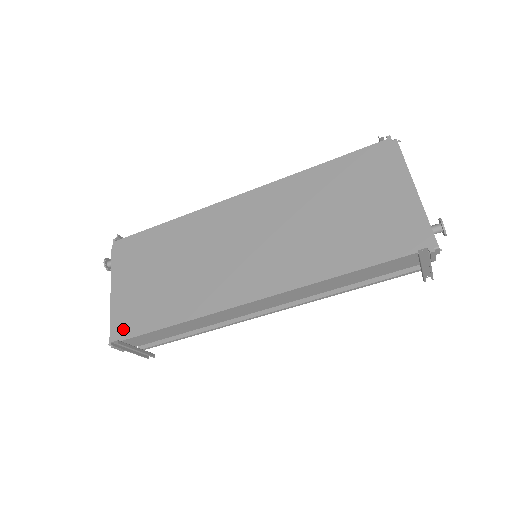
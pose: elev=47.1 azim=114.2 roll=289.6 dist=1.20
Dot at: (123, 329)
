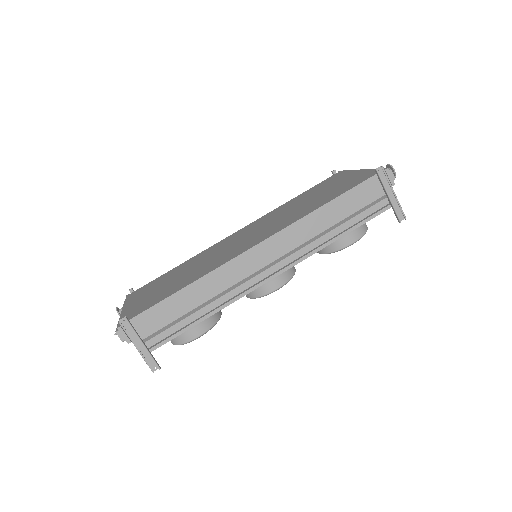
Dot at: (132, 315)
